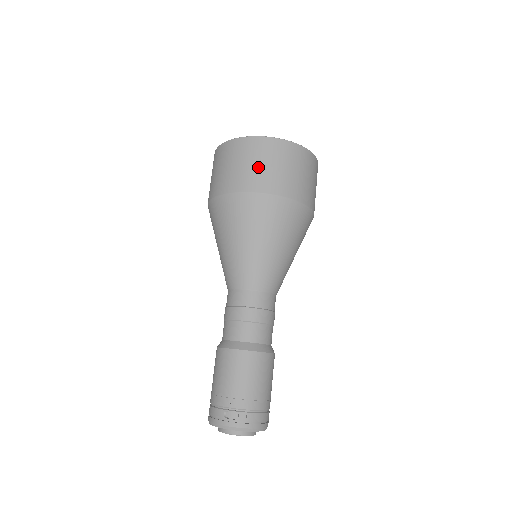
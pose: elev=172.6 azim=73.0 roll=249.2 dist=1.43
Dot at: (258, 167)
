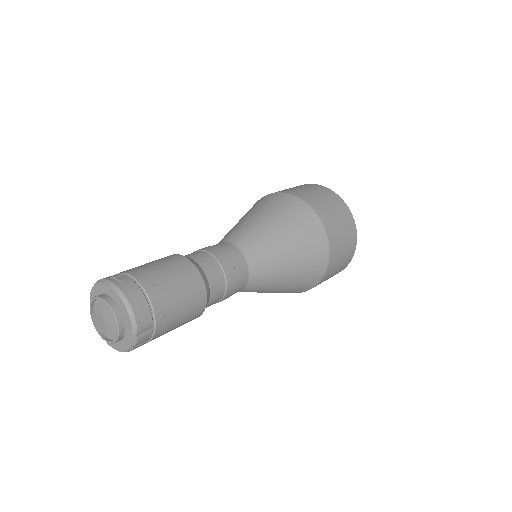
Dot at: occluded
